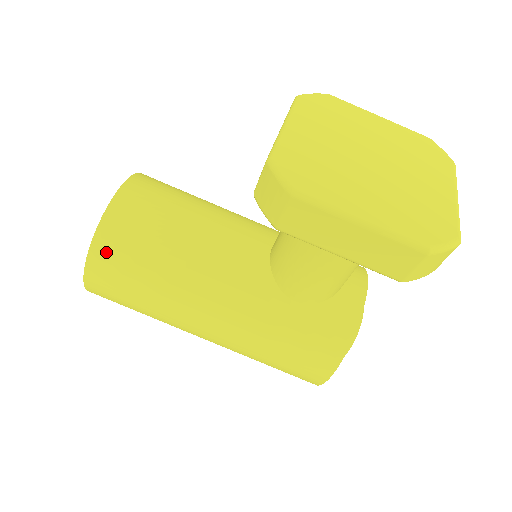
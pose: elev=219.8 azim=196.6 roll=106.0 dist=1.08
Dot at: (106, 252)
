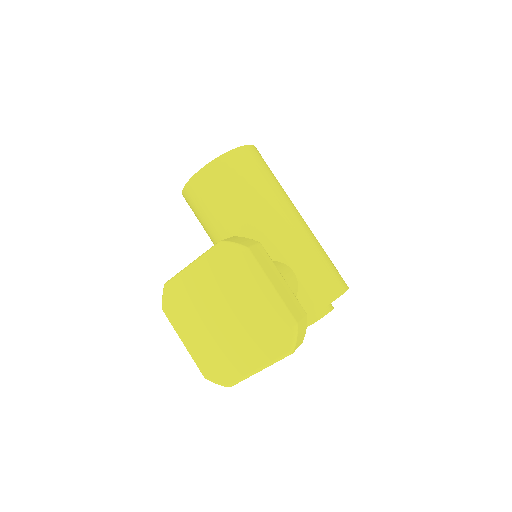
Dot at: (188, 203)
